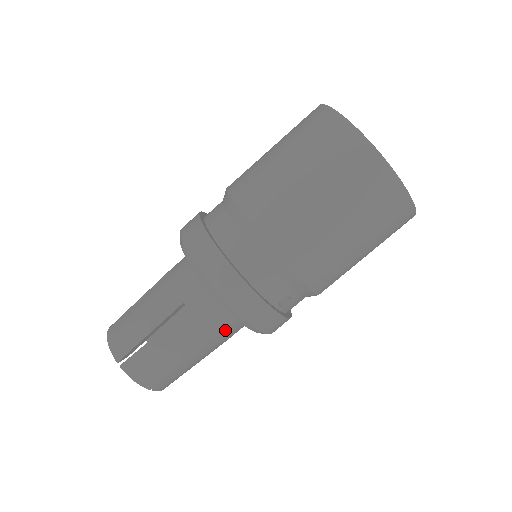
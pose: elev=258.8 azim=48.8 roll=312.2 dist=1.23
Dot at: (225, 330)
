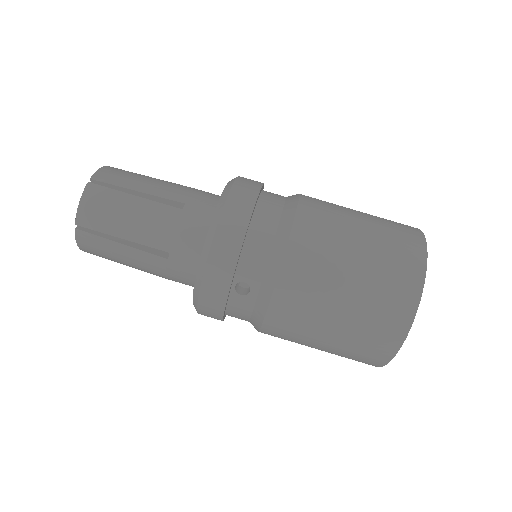
Dot at: (179, 257)
